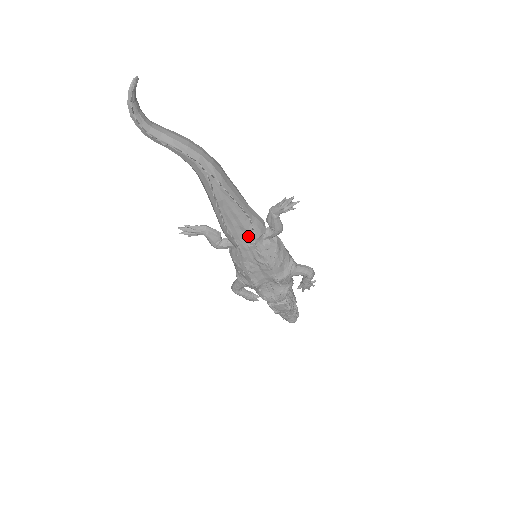
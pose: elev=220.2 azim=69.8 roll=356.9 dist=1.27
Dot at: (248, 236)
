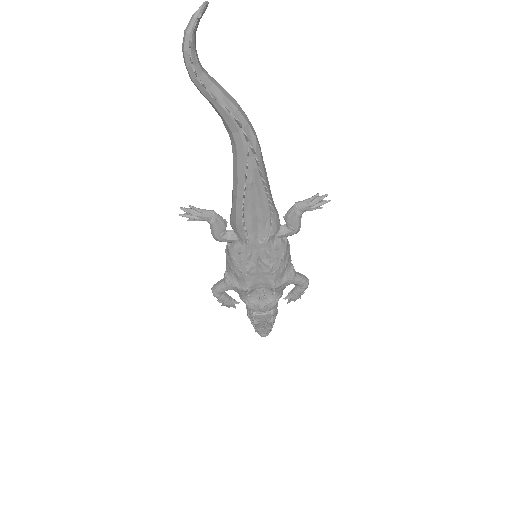
Dot at: (263, 231)
